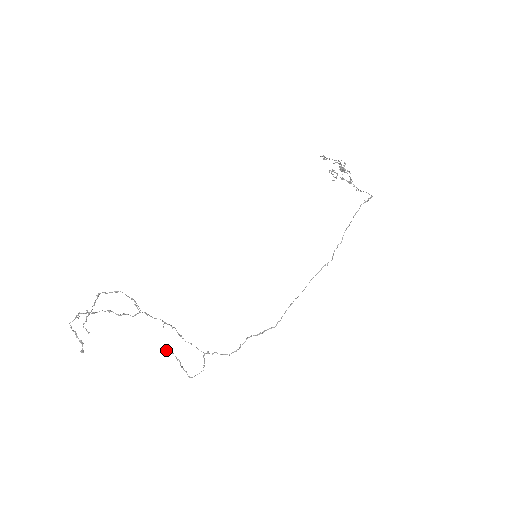
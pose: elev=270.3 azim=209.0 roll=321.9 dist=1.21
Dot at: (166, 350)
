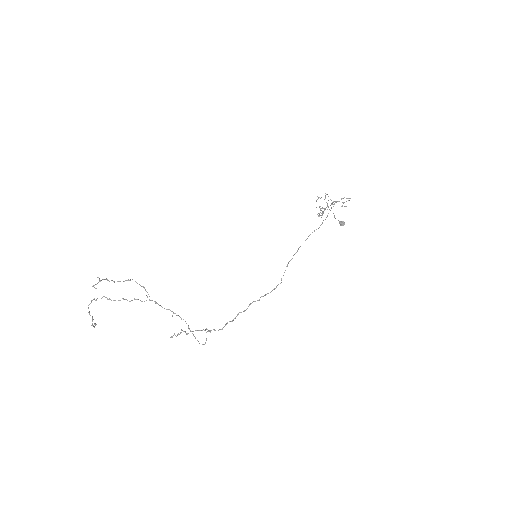
Dot at: occluded
